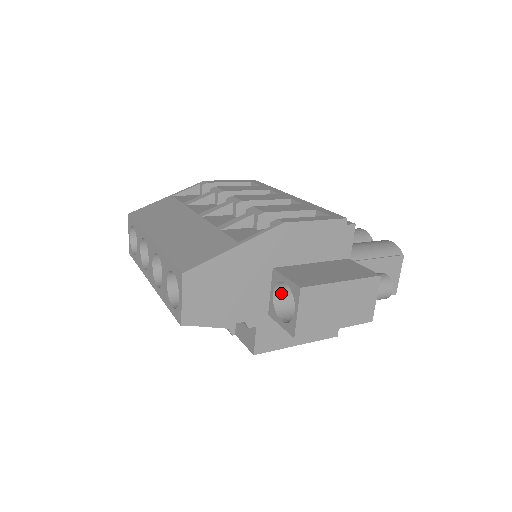
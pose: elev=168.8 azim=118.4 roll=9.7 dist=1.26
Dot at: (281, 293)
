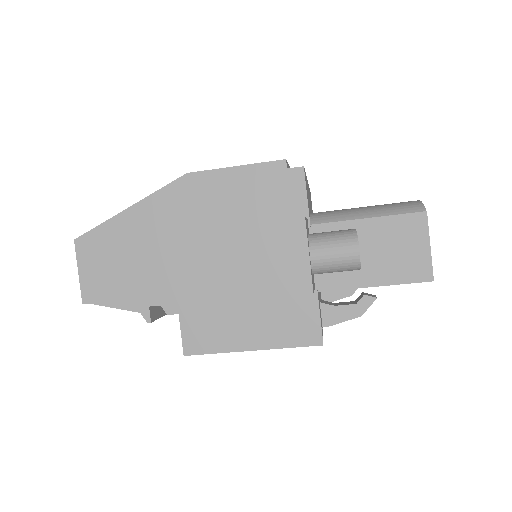
Dot at: occluded
